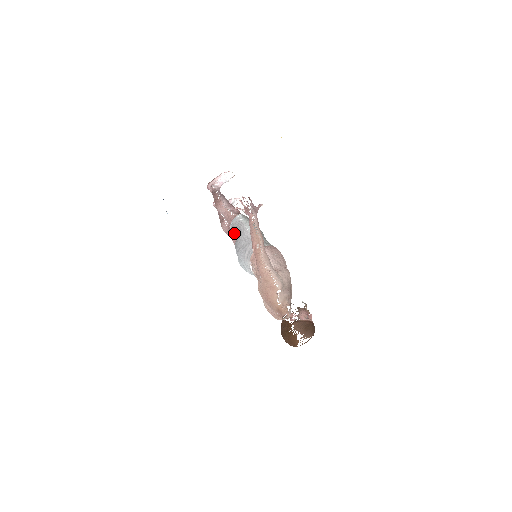
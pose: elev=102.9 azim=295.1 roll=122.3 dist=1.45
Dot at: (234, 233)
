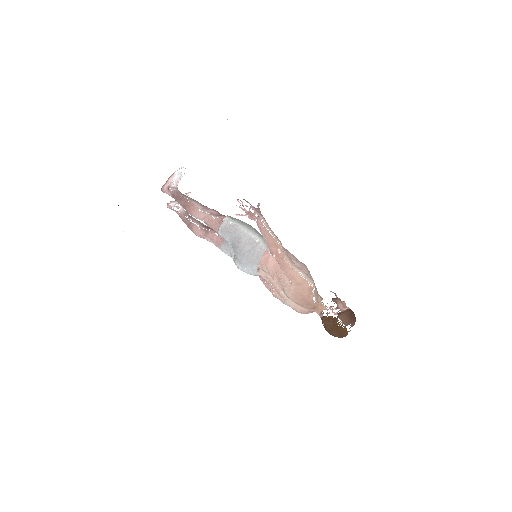
Dot at: (227, 238)
